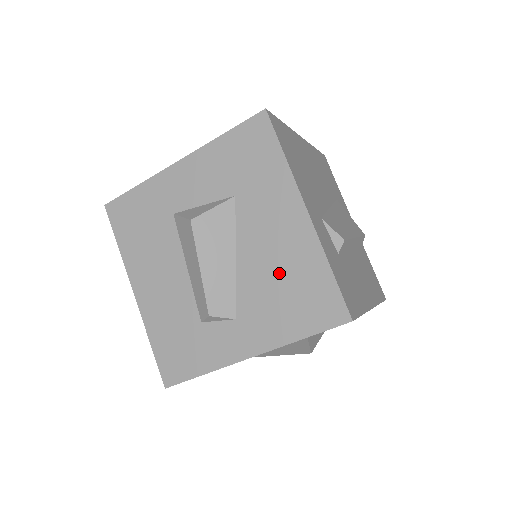
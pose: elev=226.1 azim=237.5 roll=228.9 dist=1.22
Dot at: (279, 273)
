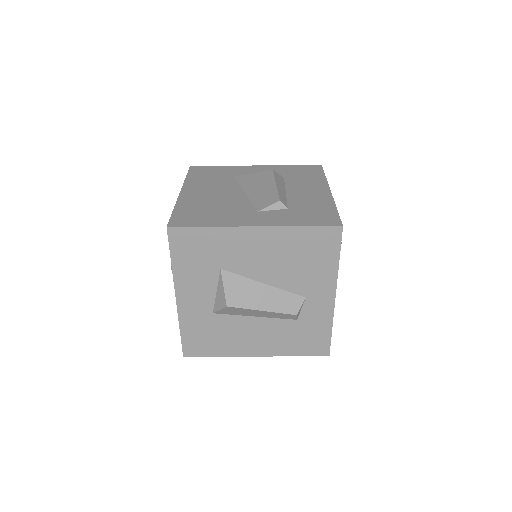
Dot at: (288, 260)
